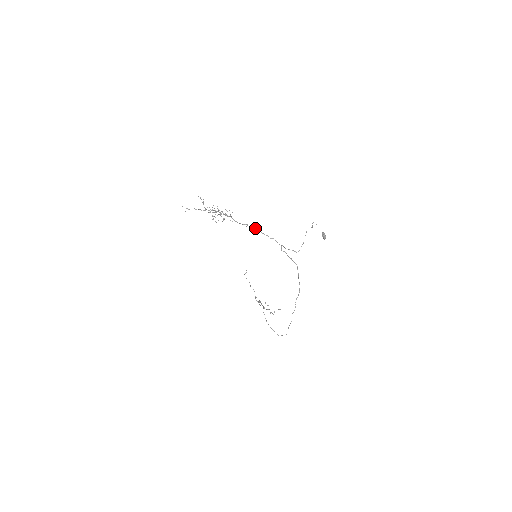
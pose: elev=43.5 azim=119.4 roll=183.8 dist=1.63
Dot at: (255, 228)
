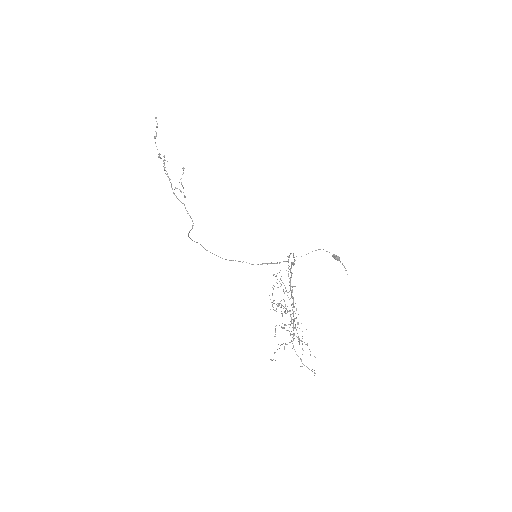
Dot at: occluded
